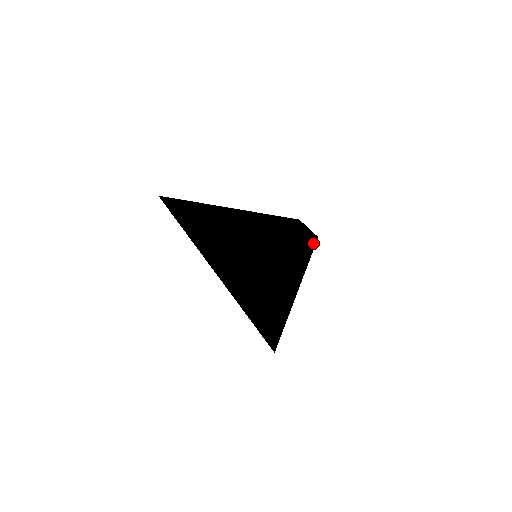
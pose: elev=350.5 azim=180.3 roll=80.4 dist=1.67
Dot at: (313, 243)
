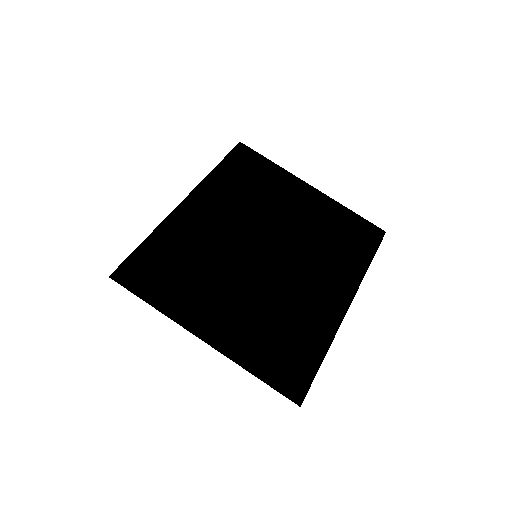
Dot at: (302, 391)
